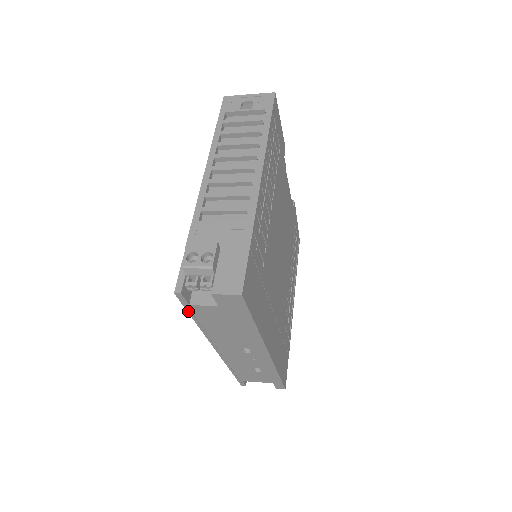
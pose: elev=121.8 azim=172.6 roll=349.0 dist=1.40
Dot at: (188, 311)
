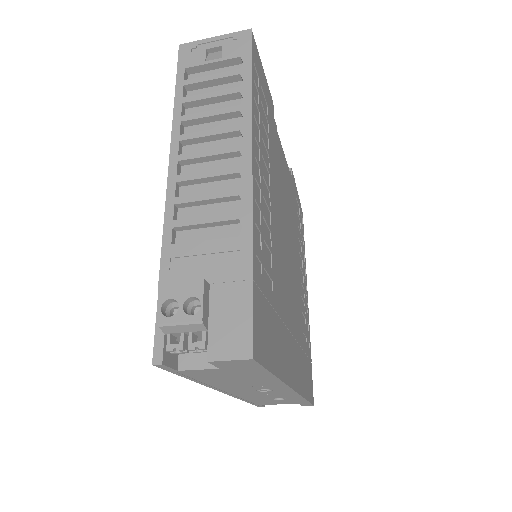
Dot at: (178, 374)
